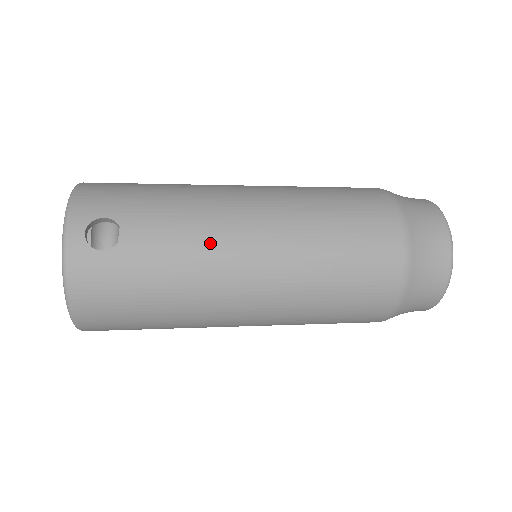
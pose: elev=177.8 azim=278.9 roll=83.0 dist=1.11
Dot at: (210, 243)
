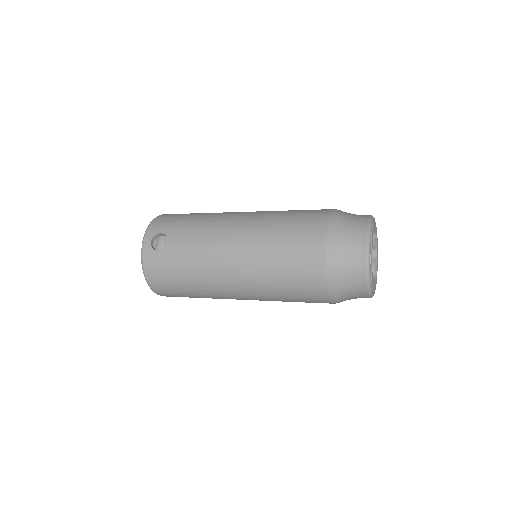
Dot at: (209, 246)
